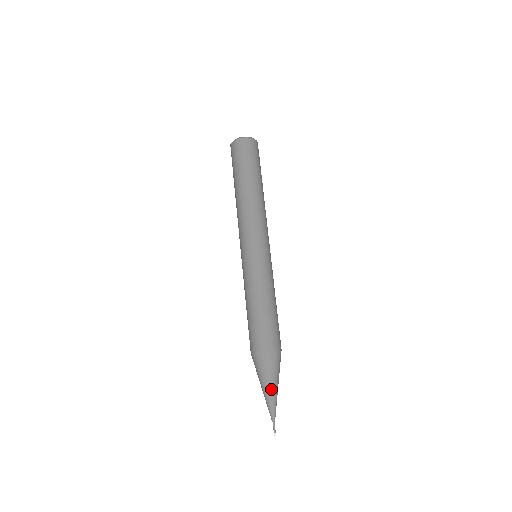
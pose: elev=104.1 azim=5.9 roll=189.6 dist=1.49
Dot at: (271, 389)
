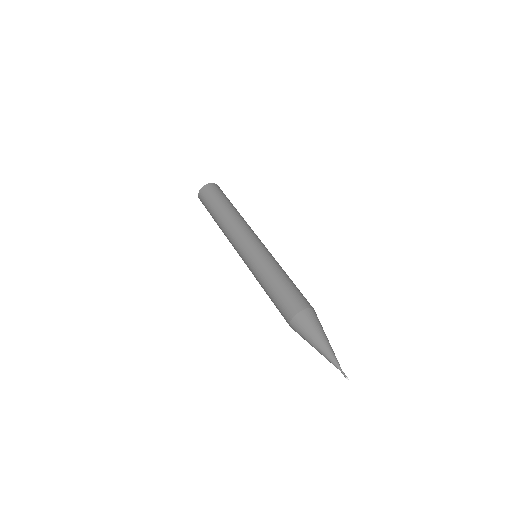
Dot at: occluded
